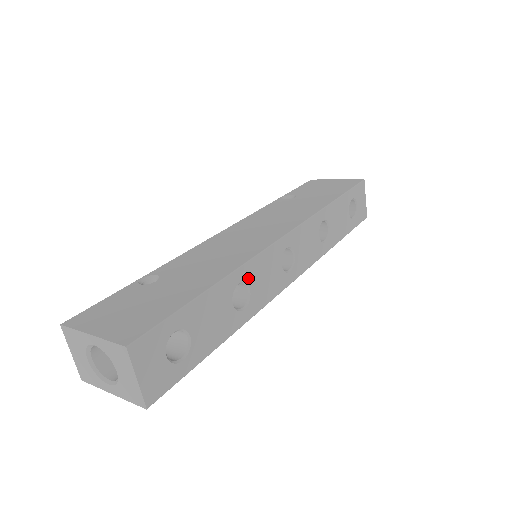
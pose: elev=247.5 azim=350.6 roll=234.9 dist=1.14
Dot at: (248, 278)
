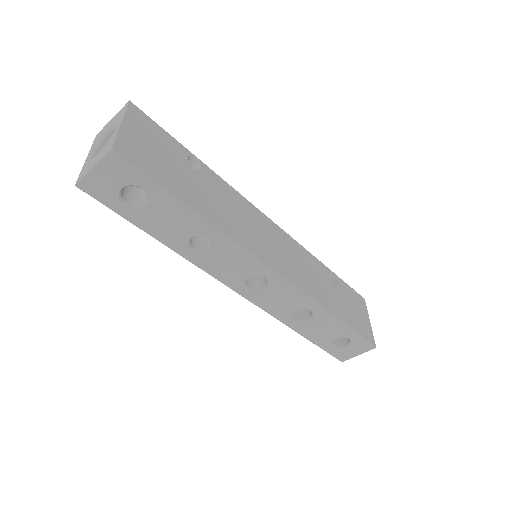
Dot at: (220, 246)
